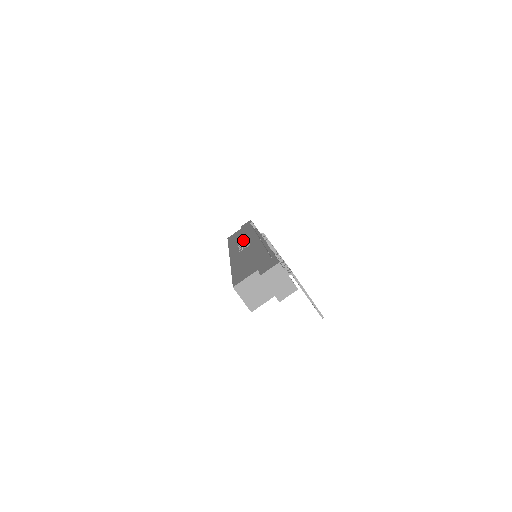
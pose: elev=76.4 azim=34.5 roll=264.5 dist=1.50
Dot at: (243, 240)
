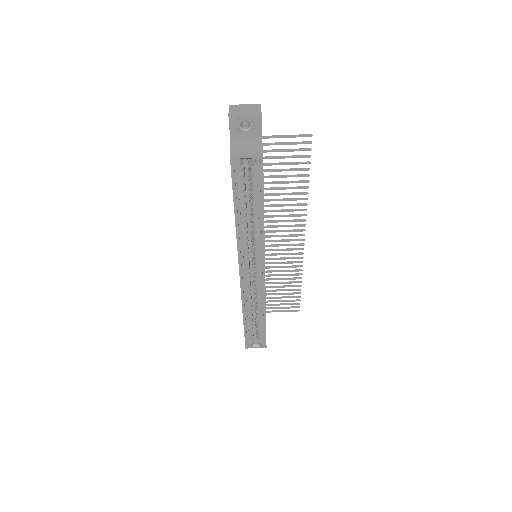
Dot at: occluded
